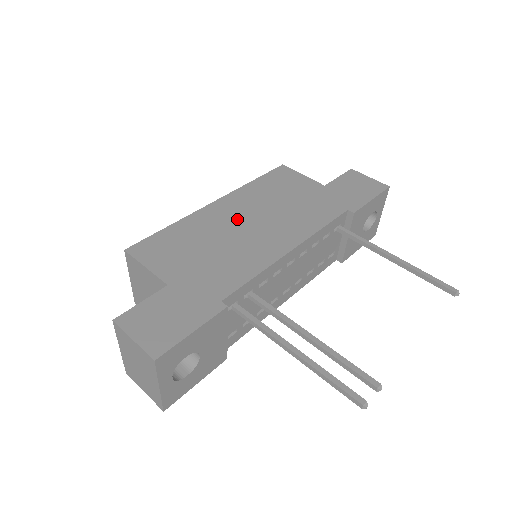
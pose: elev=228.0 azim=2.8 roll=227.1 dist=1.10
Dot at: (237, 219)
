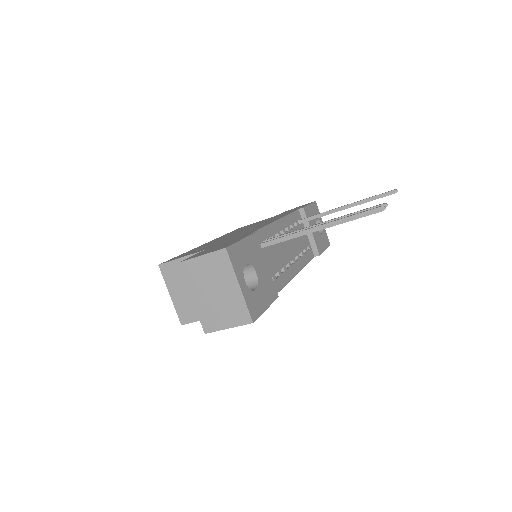
Dot at: occluded
